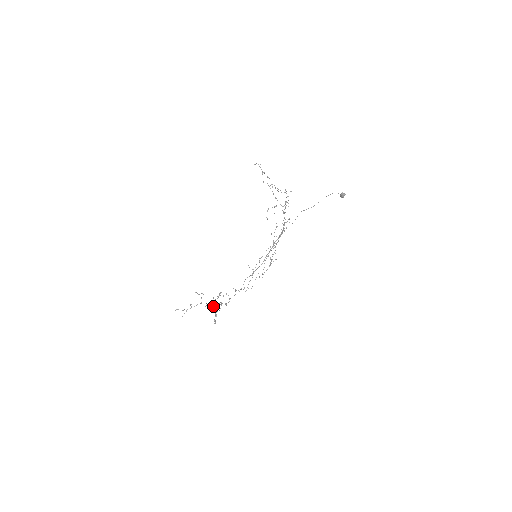
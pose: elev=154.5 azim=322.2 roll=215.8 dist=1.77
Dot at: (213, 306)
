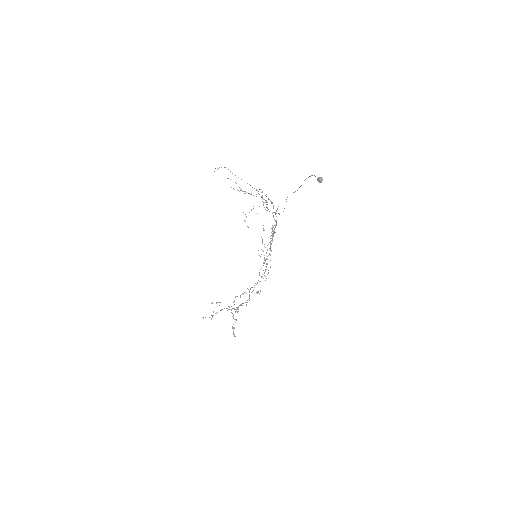
Dot at: (234, 308)
